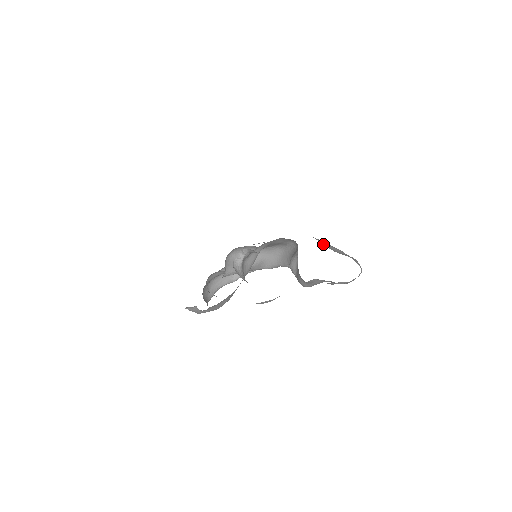
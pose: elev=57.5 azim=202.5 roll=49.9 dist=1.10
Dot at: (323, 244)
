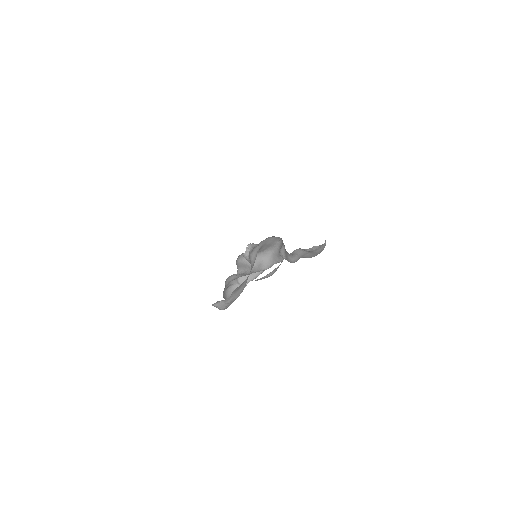
Dot at: occluded
